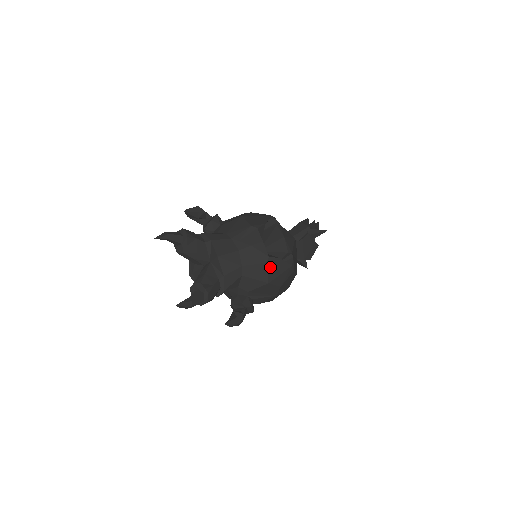
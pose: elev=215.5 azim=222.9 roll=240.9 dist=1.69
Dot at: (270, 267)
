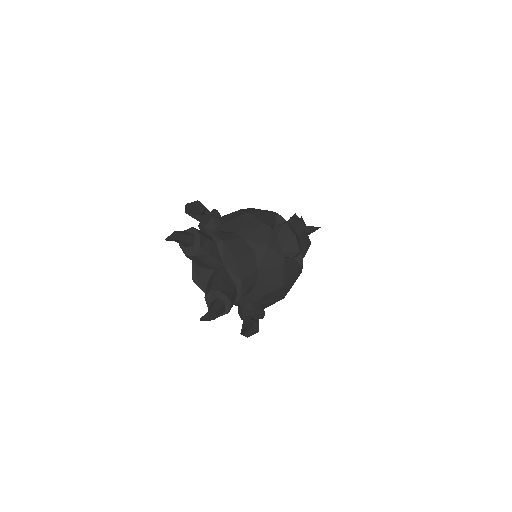
Dot at: (286, 269)
